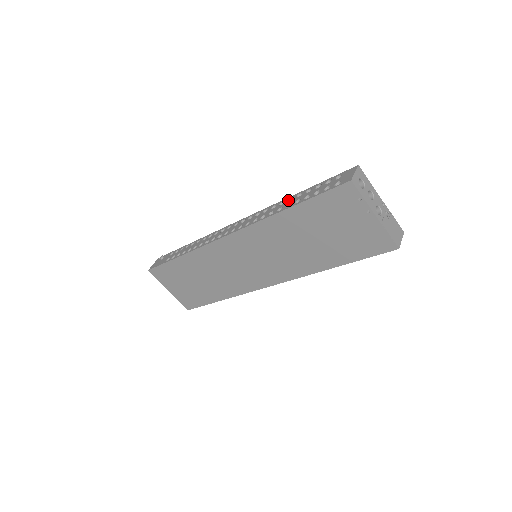
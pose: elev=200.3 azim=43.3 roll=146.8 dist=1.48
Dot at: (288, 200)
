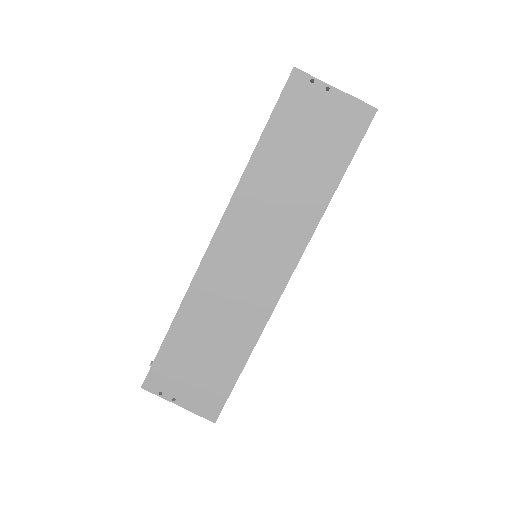
Dot at: occluded
